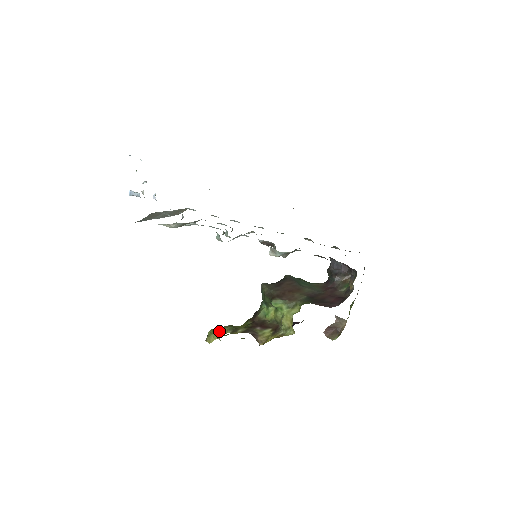
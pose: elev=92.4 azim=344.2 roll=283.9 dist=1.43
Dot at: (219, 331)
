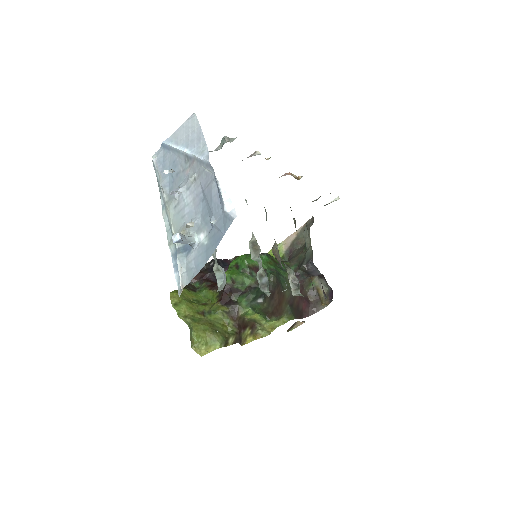
Dot at: (211, 344)
